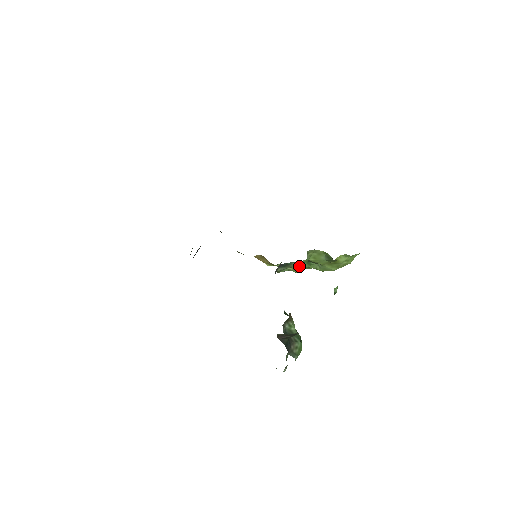
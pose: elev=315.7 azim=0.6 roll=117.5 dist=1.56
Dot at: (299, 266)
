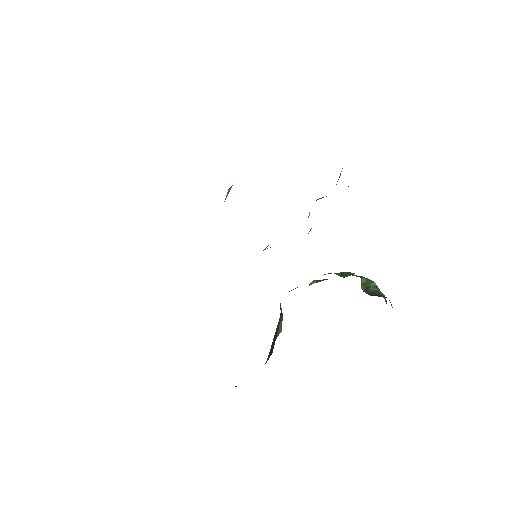
Dot at: occluded
